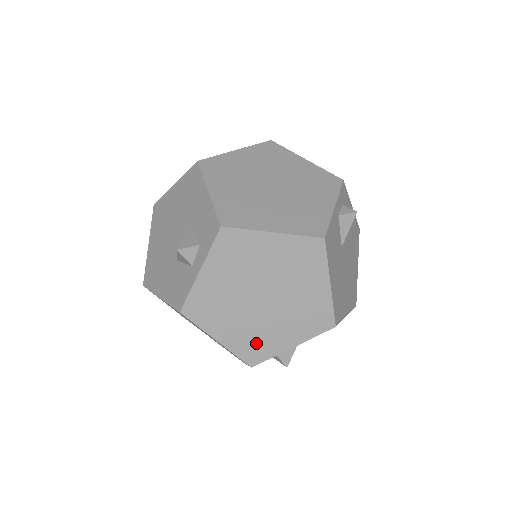
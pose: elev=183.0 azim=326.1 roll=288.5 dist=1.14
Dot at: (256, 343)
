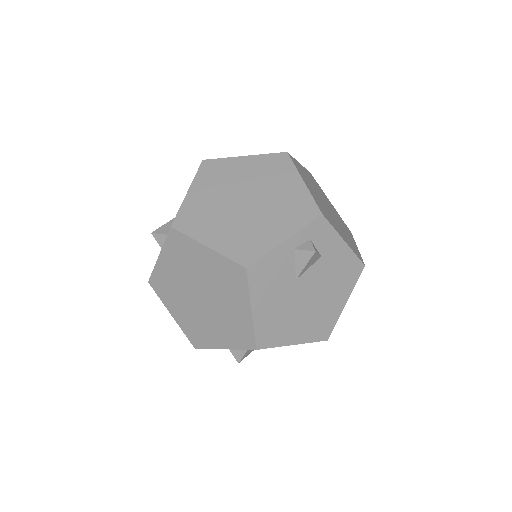
Dot at: (197, 331)
